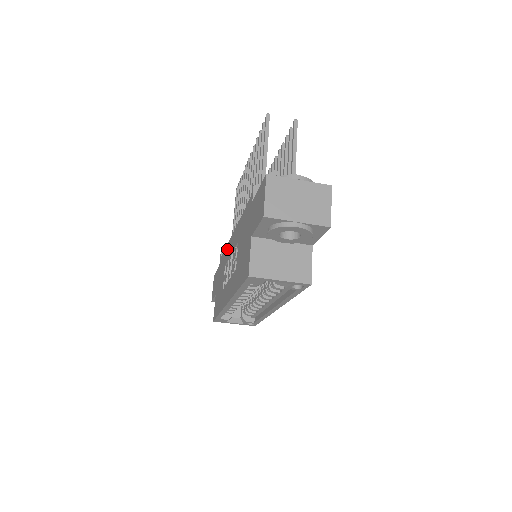
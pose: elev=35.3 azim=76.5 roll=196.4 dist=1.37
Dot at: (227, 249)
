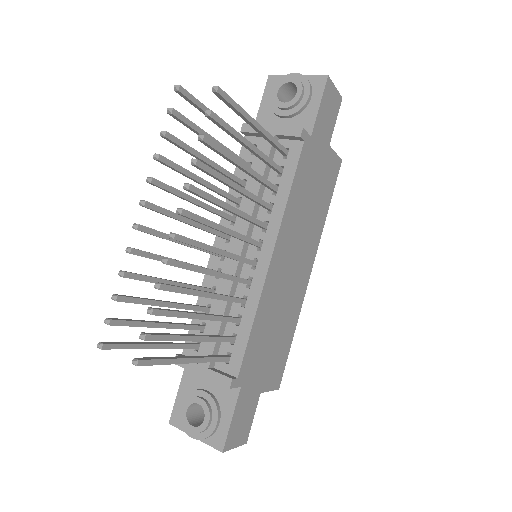
Dot at: occluded
